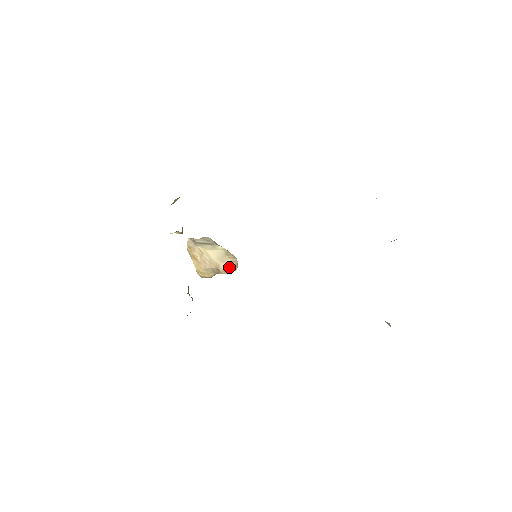
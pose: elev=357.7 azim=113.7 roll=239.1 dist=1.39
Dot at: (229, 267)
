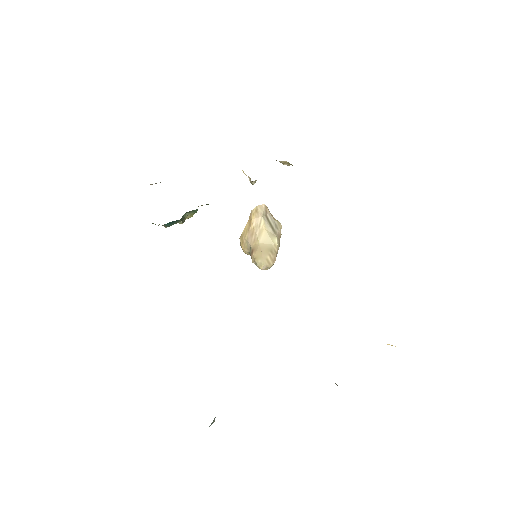
Dot at: (260, 260)
